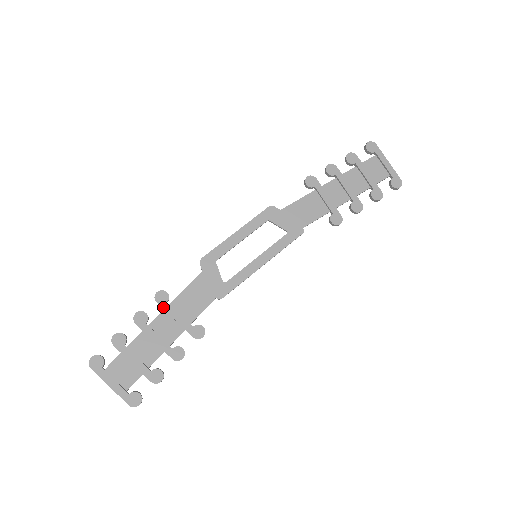
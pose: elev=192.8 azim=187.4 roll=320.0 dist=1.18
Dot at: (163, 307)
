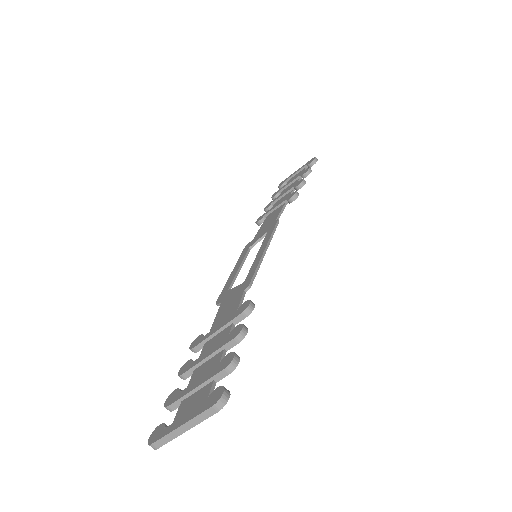
Dot at: (201, 342)
